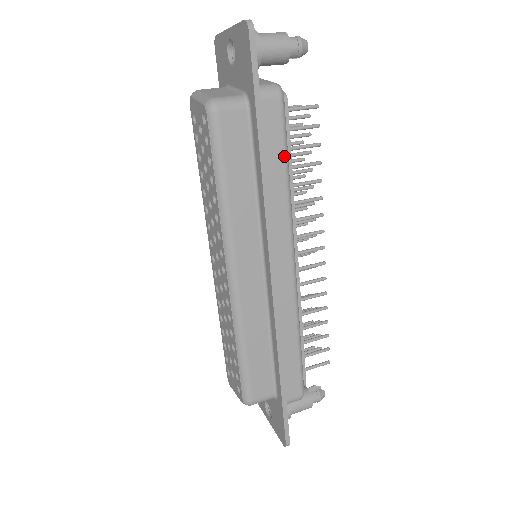
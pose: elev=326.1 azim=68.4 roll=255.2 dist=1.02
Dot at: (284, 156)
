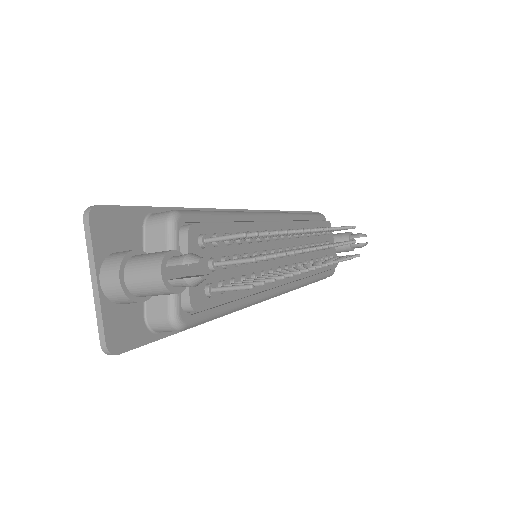
Dot at: (306, 213)
